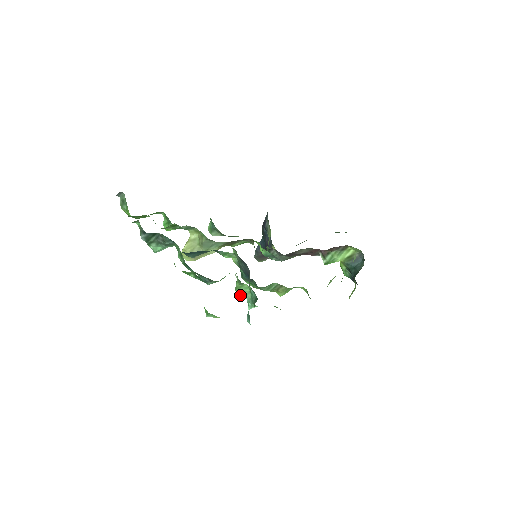
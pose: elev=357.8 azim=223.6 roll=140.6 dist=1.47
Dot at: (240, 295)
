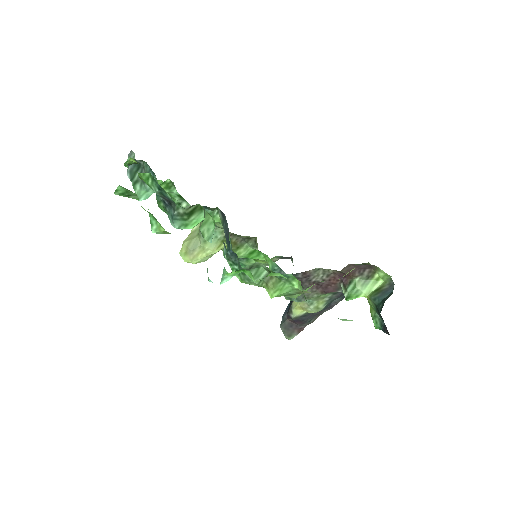
Dot at: (205, 239)
